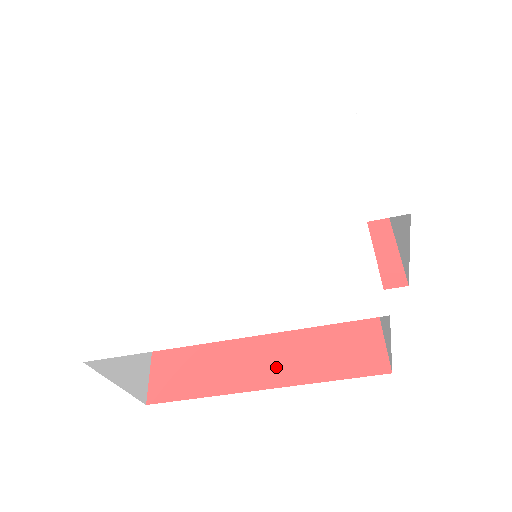
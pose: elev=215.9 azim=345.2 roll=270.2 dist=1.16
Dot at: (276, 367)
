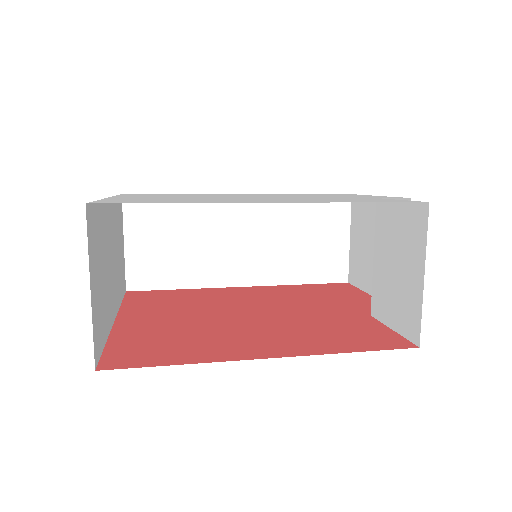
Dot at: (281, 346)
